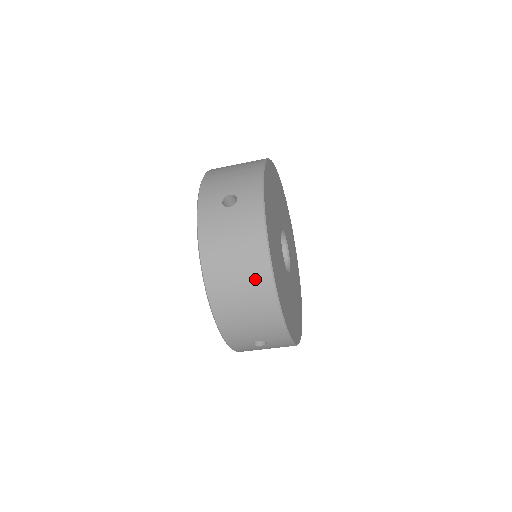
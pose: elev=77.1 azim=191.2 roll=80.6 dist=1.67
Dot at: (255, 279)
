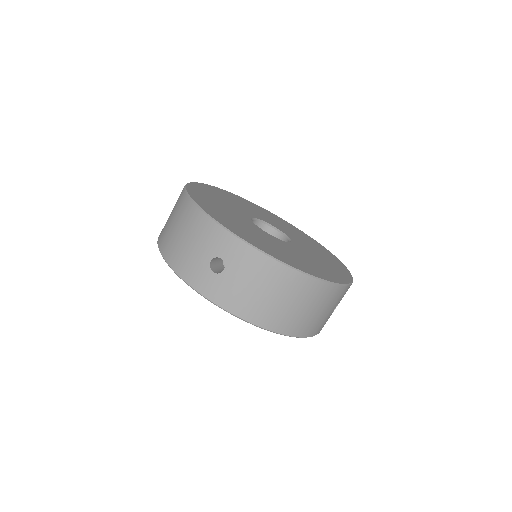
Dot at: (300, 291)
